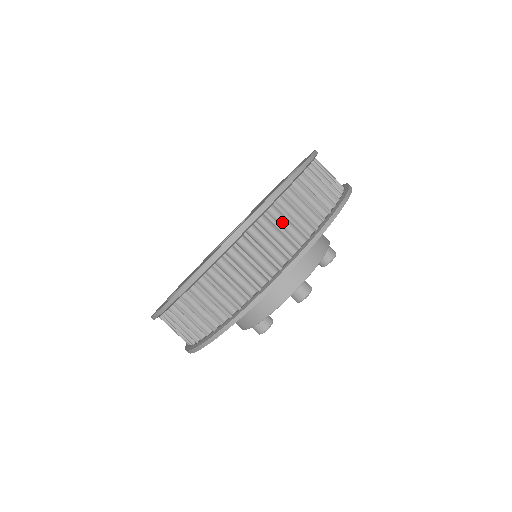
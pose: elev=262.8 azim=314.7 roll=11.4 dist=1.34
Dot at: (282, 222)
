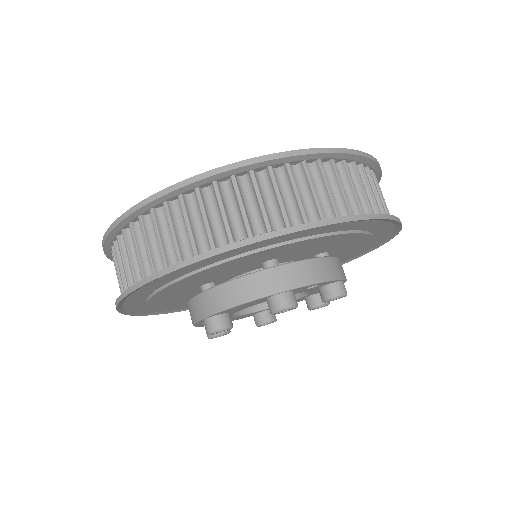
Dot at: (301, 187)
